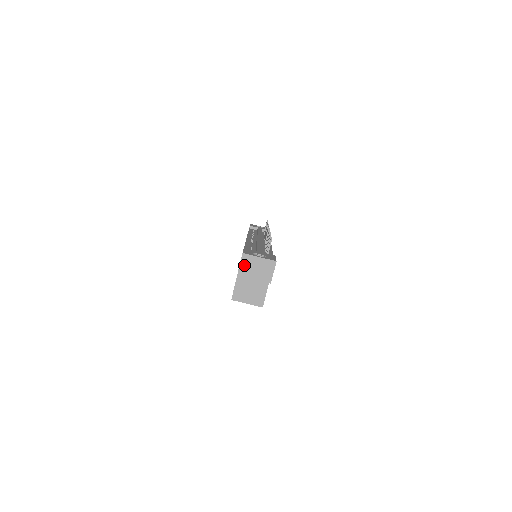
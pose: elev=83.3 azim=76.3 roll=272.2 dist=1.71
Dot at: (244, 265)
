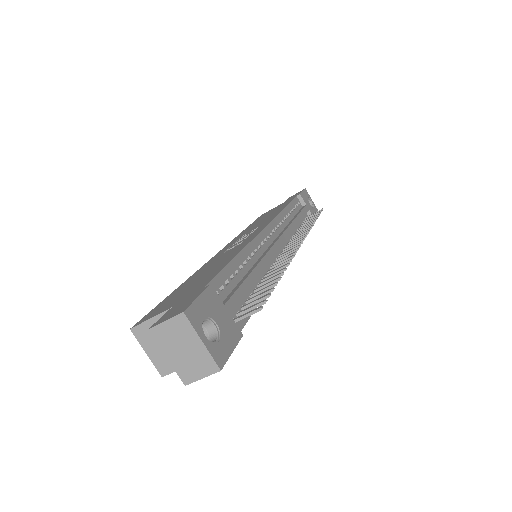
Dot at: (170, 328)
